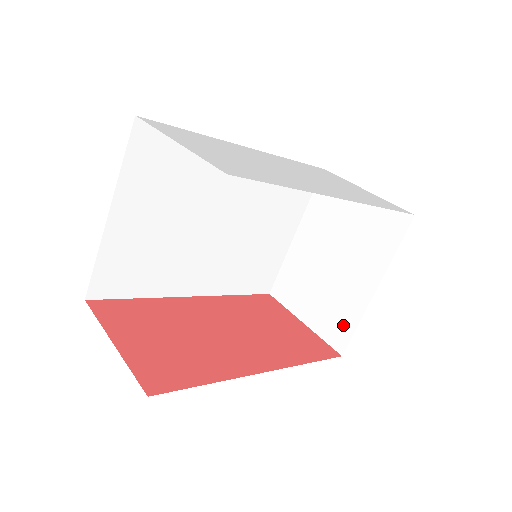
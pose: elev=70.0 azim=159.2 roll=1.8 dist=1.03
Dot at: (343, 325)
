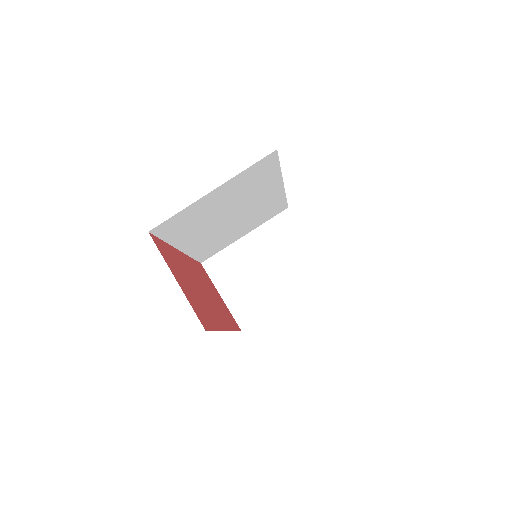
Dot at: (252, 312)
